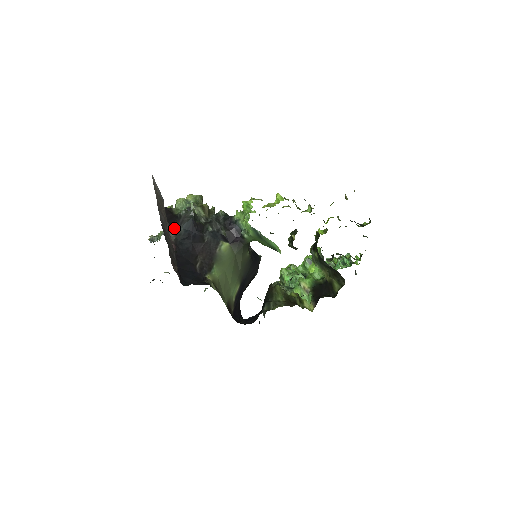
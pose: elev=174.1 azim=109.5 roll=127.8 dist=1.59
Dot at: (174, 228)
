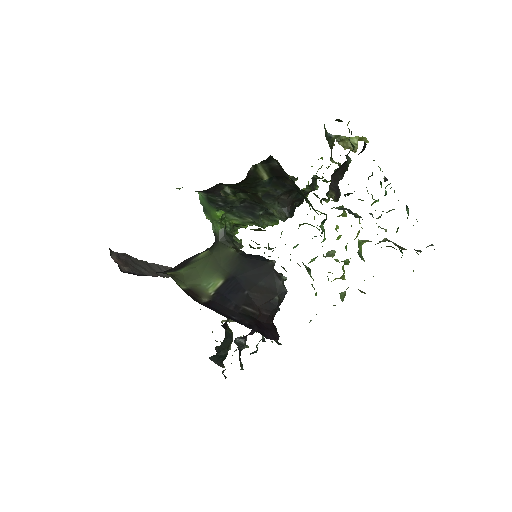
Dot at: occluded
